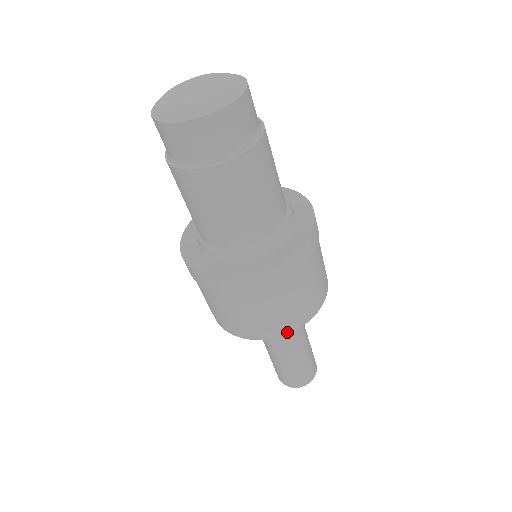
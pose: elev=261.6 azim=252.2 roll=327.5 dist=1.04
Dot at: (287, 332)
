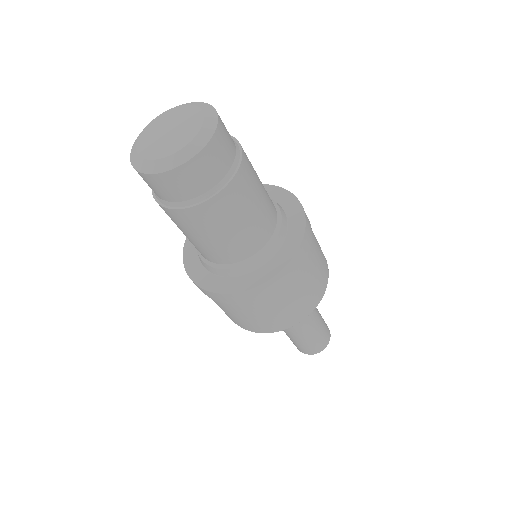
Dot at: (308, 313)
